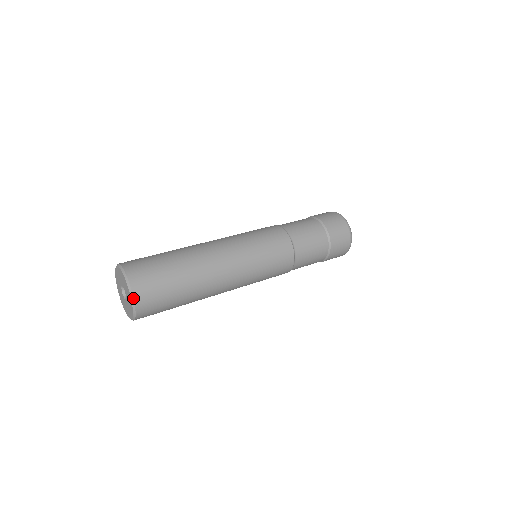
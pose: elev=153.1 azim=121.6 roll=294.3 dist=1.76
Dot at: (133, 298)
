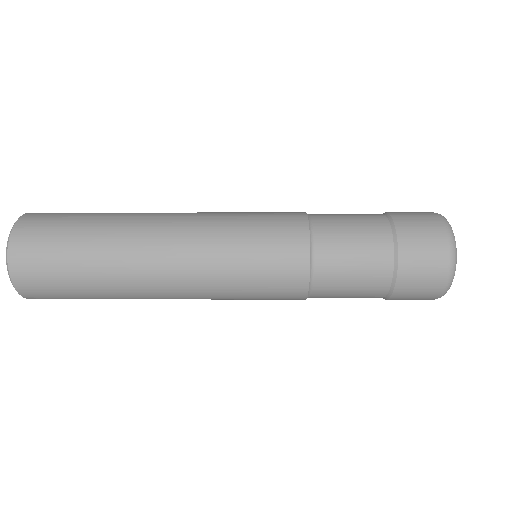
Dot at: (9, 238)
